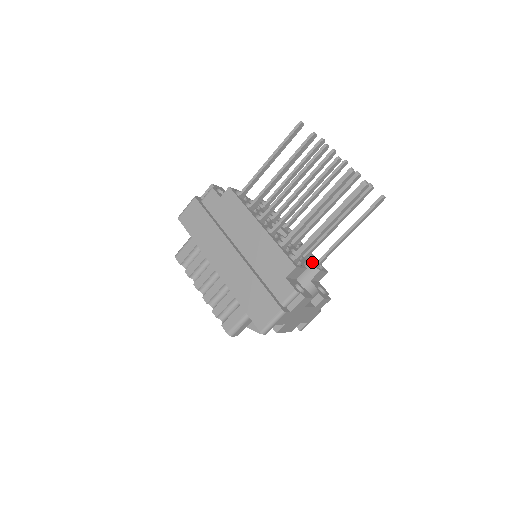
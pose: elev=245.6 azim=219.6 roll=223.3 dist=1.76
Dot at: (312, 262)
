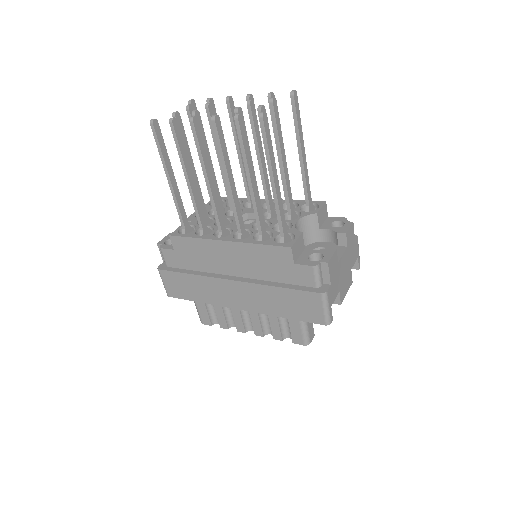
Dot at: (303, 213)
